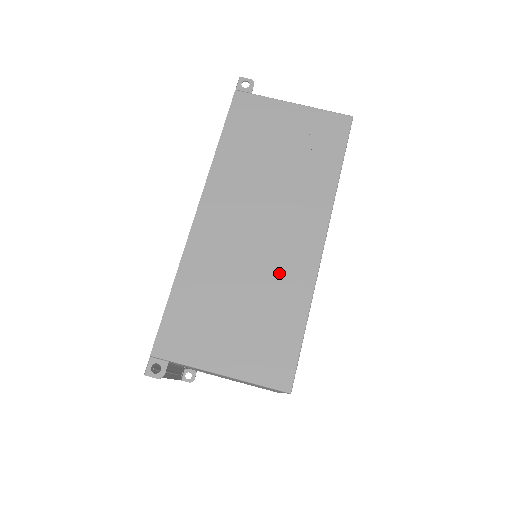
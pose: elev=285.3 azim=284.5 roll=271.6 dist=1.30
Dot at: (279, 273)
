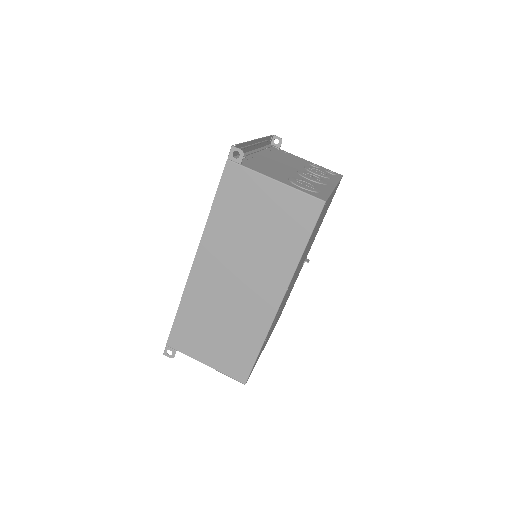
Dot at: (246, 316)
